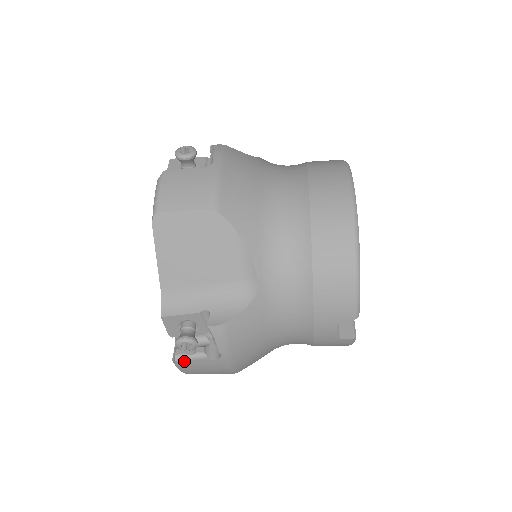
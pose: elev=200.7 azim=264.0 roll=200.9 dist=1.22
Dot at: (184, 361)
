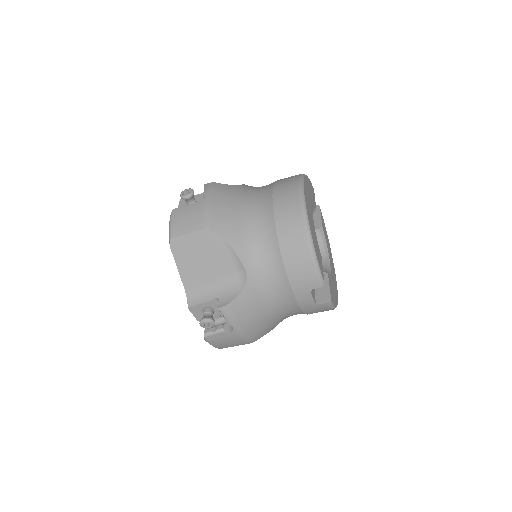
Dot at: (210, 337)
